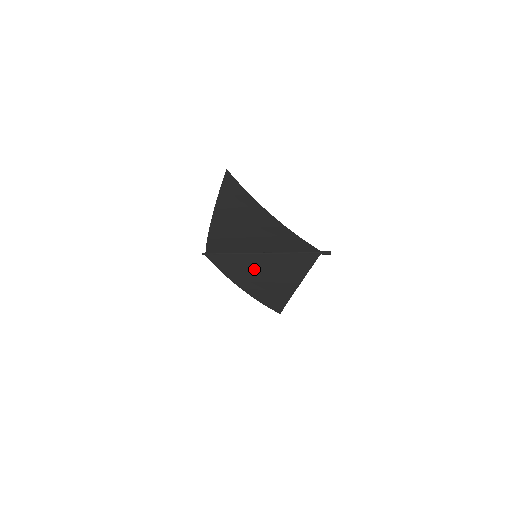
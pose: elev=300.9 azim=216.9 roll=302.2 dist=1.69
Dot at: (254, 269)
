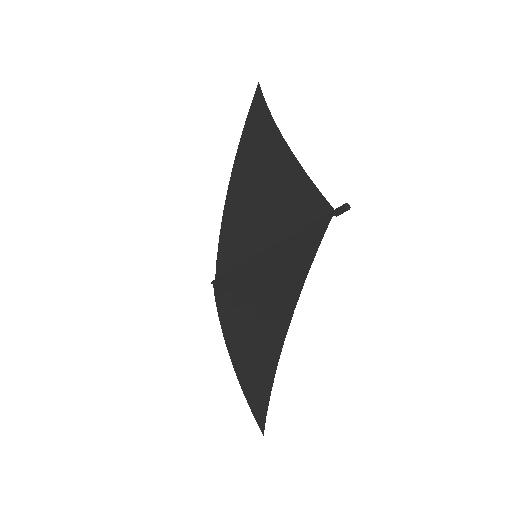
Dot at: (249, 292)
